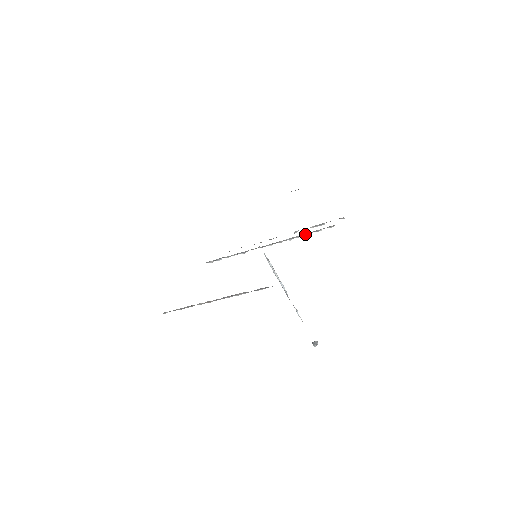
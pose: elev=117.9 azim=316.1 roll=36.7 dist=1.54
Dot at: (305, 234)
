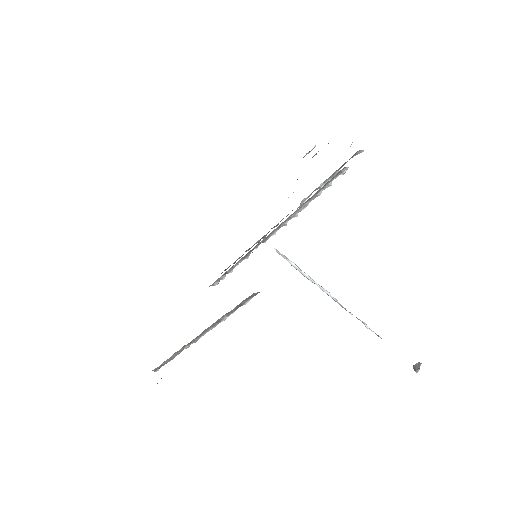
Dot at: (311, 199)
